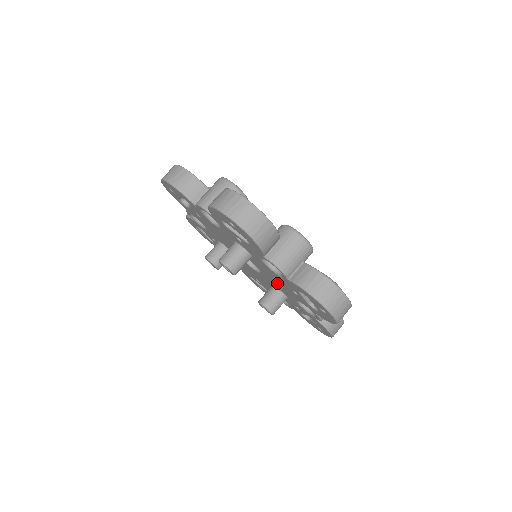
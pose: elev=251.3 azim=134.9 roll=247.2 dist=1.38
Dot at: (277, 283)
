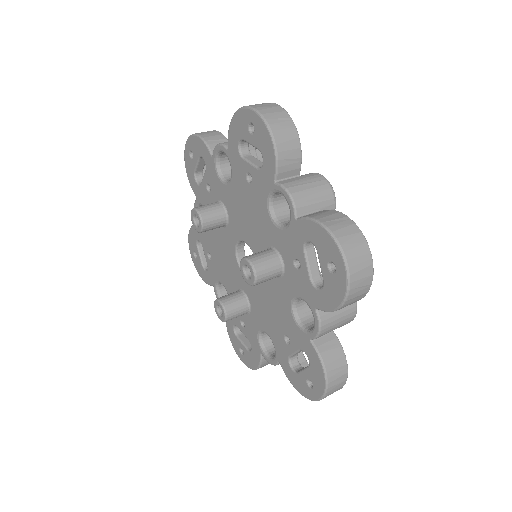
Dot at: (264, 306)
